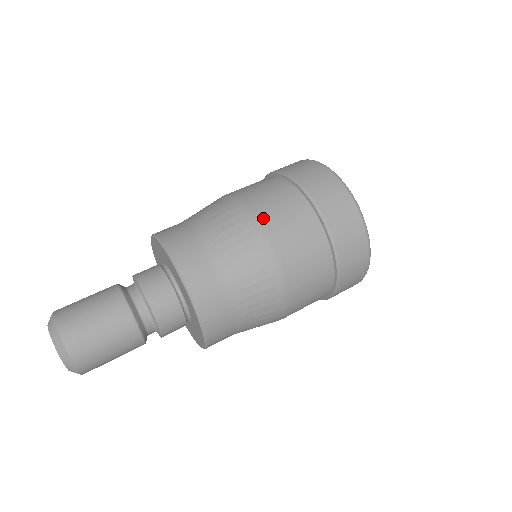
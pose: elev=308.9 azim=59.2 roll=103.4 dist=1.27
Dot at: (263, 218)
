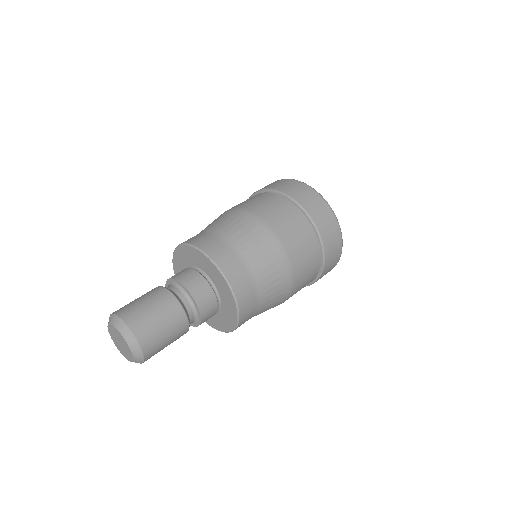
Dot at: (271, 223)
